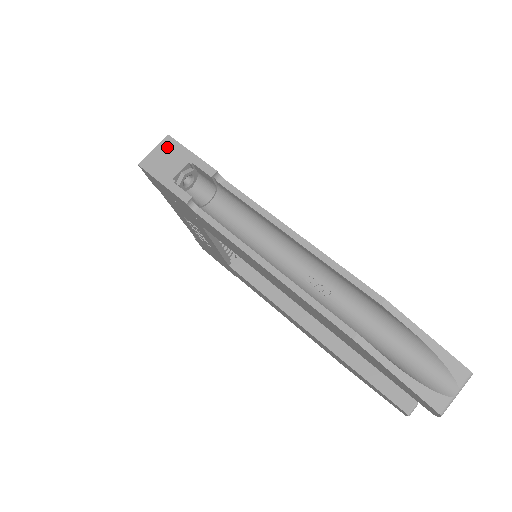
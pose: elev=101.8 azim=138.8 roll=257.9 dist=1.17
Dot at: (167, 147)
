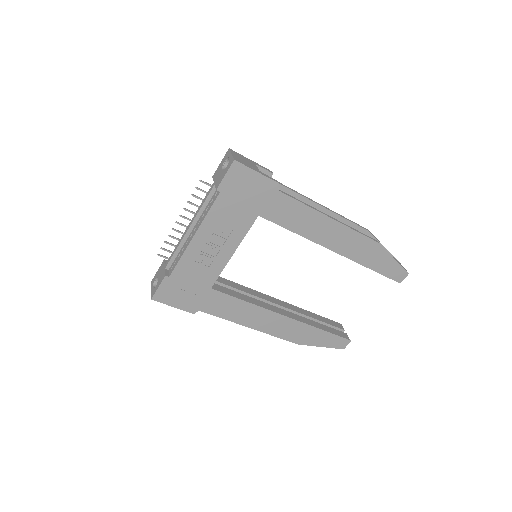
Dot at: (237, 154)
